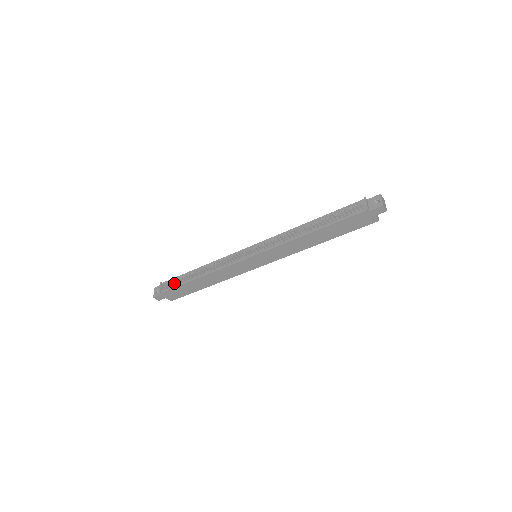
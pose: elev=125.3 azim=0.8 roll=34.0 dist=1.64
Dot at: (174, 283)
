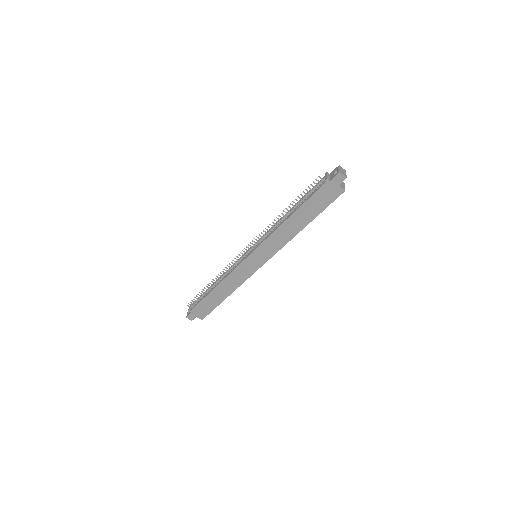
Dot at: (199, 299)
